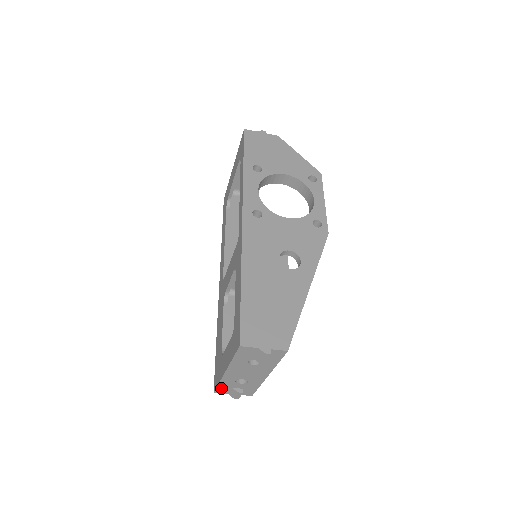
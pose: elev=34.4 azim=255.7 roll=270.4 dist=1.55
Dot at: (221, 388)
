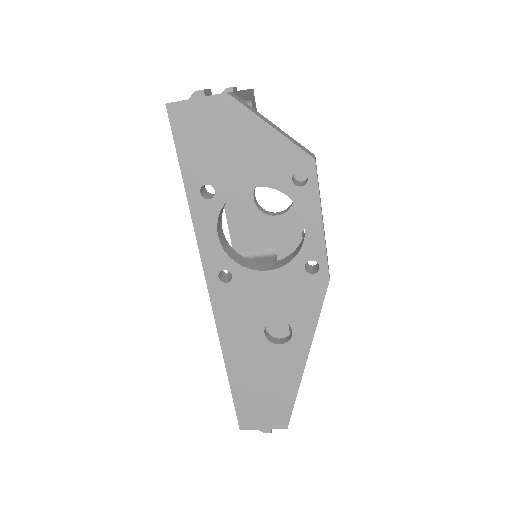
Dot at: occluded
